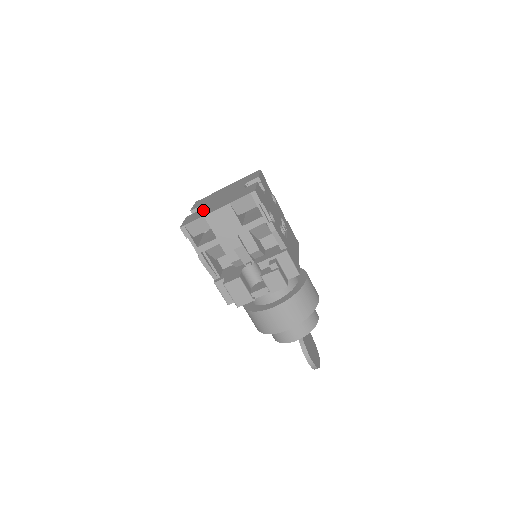
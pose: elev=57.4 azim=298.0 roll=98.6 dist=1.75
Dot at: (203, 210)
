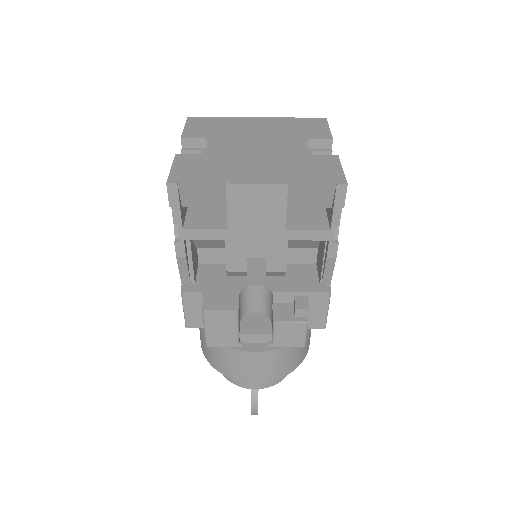
Dot at: (219, 160)
